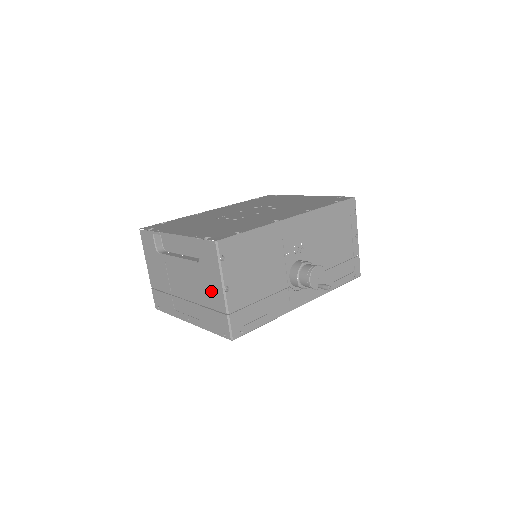
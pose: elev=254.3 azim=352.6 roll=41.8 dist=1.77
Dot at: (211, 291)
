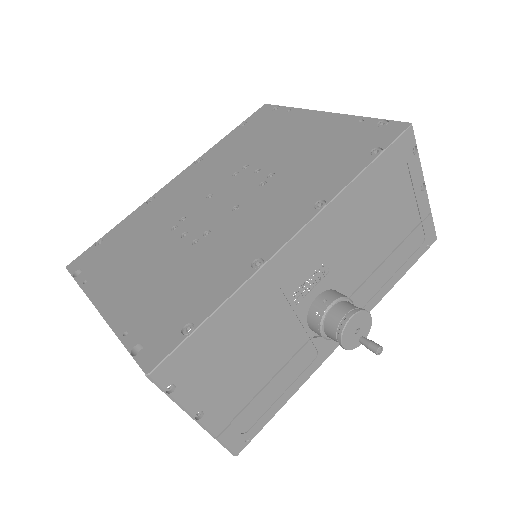
Dot at: occluded
